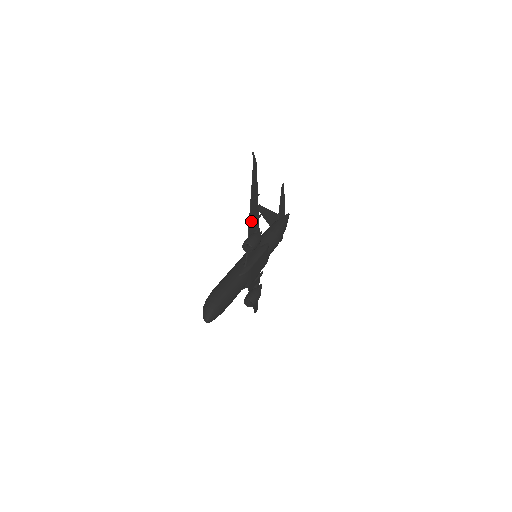
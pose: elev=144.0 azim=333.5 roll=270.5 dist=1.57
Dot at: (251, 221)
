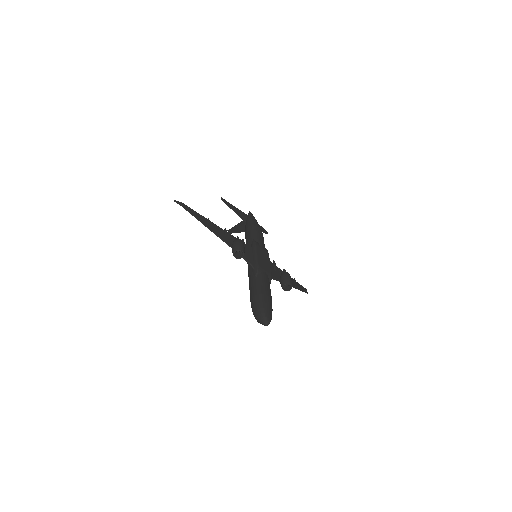
Dot at: (223, 238)
